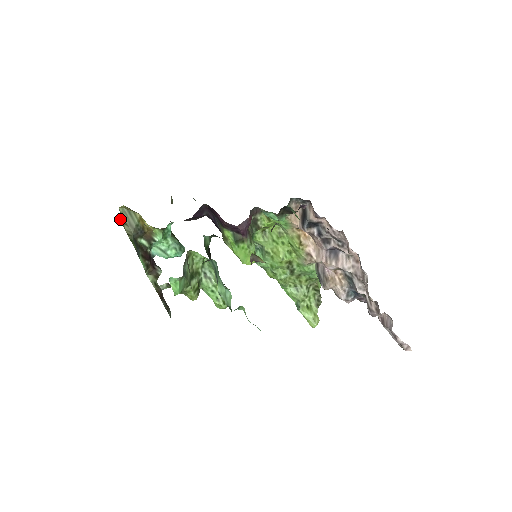
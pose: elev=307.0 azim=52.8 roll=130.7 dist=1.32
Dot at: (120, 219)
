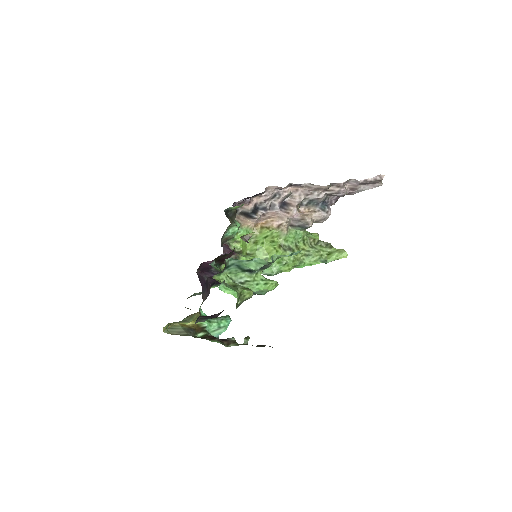
Dot at: occluded
